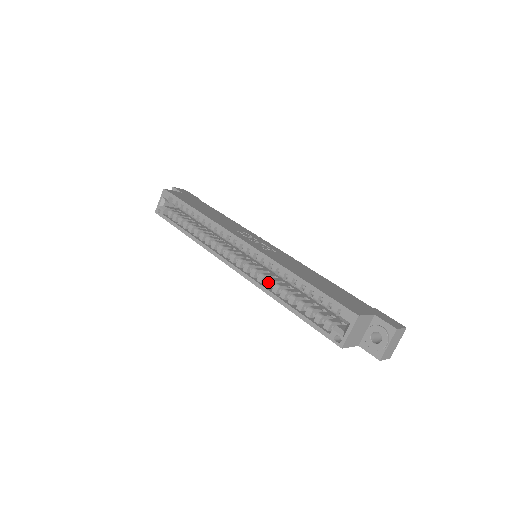
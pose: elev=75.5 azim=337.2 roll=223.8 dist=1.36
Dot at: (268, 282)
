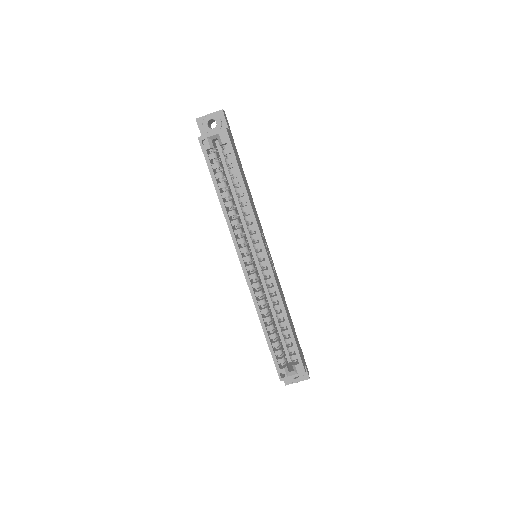
Dot at: (263, 302)
